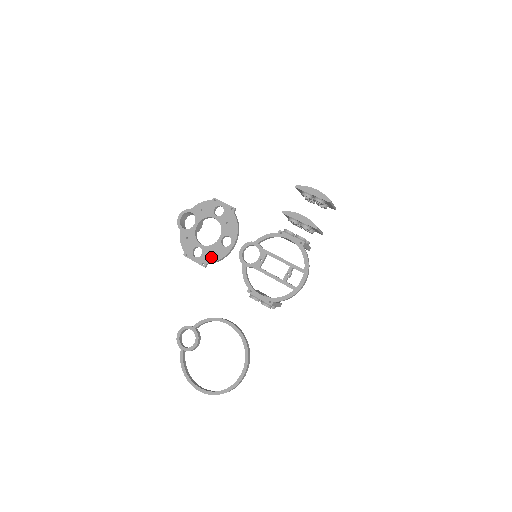
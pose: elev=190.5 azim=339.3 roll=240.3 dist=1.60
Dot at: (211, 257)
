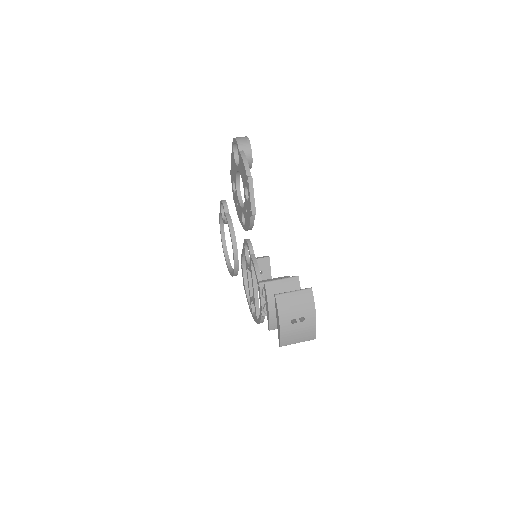
Dot at: (237, 206)
